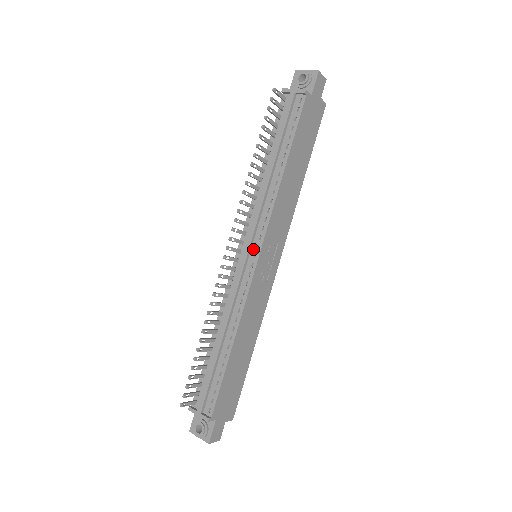
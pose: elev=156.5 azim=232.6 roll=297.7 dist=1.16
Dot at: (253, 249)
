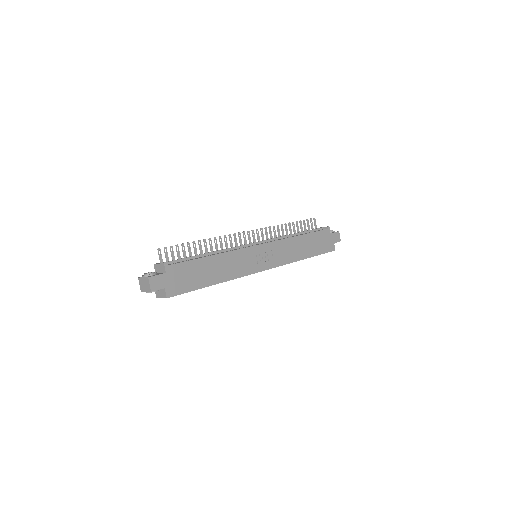
Dot at: occluded
